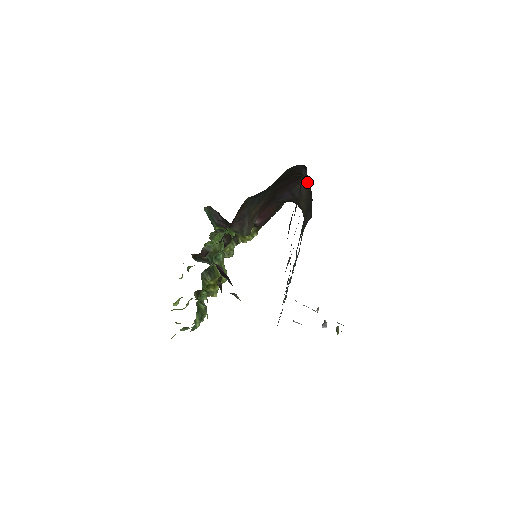
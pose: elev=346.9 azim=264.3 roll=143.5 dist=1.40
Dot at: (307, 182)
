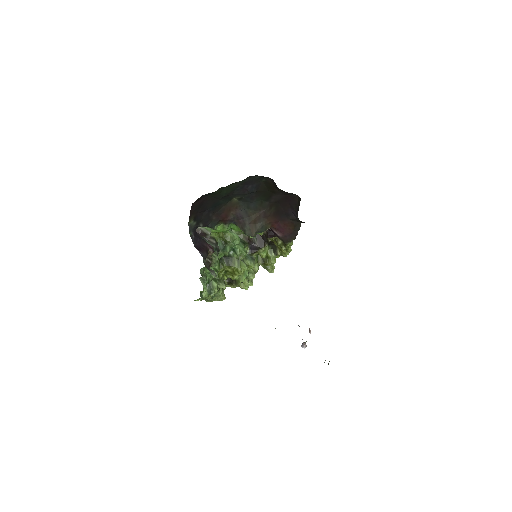
Dot at: occluded
